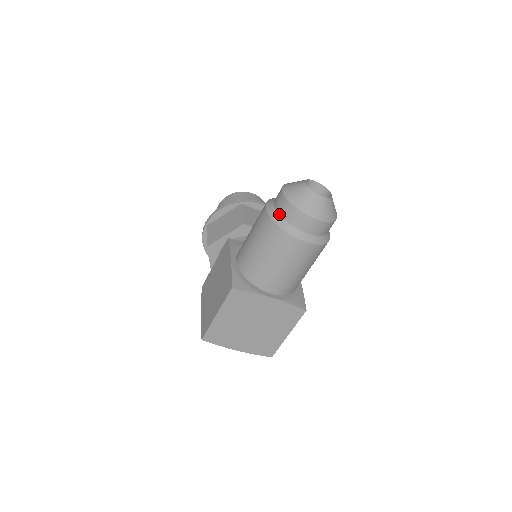
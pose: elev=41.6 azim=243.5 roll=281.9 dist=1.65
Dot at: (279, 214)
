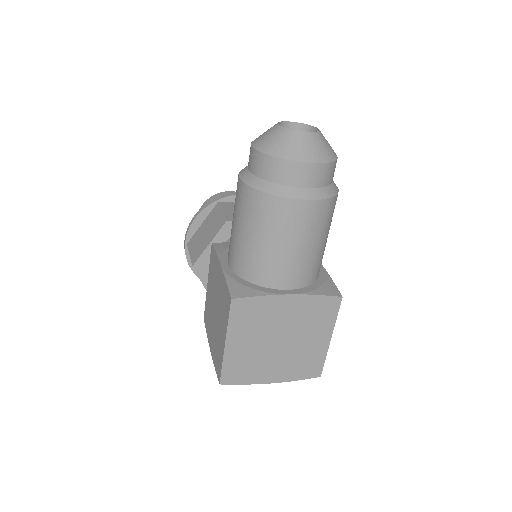
Dot at: (258, 177)
